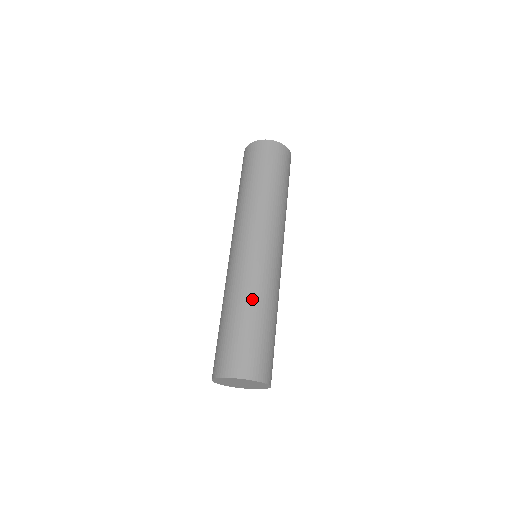
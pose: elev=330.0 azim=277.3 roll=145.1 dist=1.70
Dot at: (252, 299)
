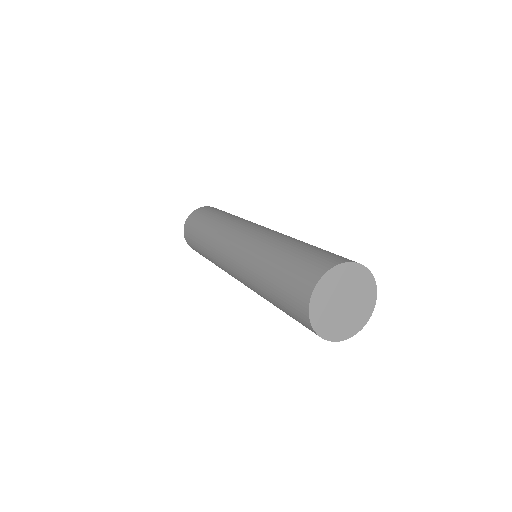
Dot at: (290, 239)
